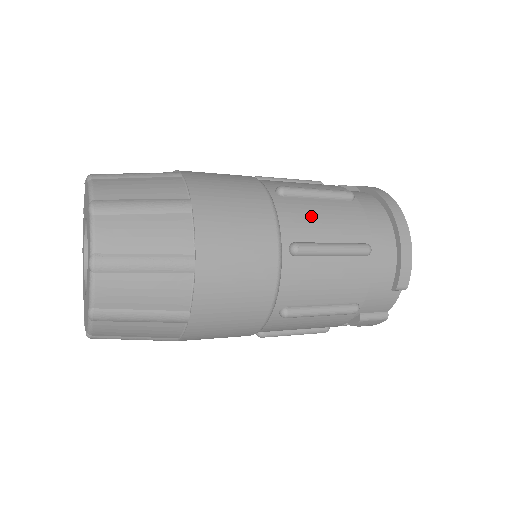
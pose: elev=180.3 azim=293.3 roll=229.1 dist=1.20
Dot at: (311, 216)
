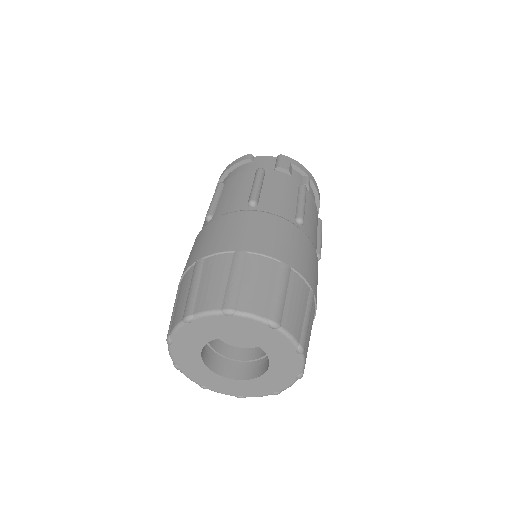
Dot at: occluded
